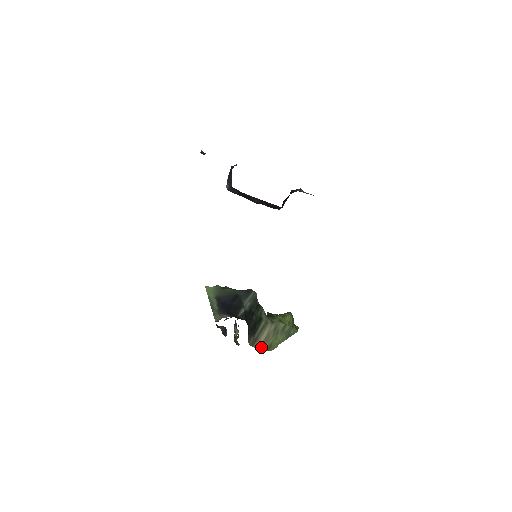
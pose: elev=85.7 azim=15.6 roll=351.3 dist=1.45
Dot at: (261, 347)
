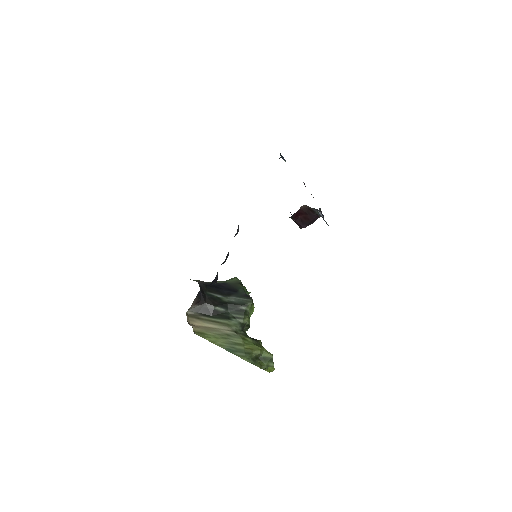
Dot at: (194, 324)
